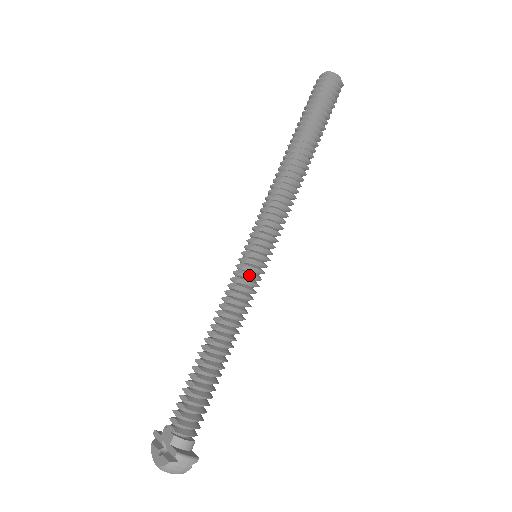
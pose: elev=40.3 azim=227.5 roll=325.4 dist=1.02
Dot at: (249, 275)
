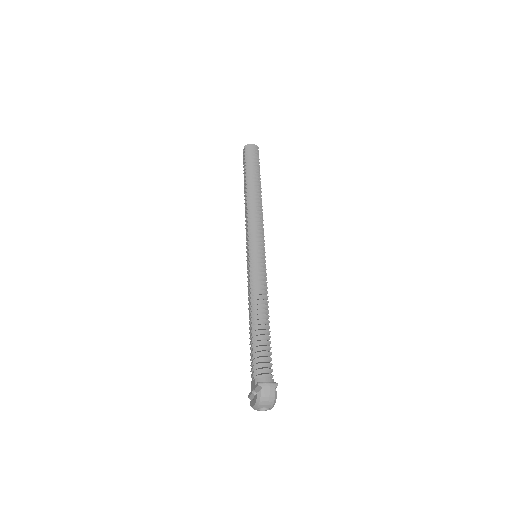
Dot at: (254, 265)
